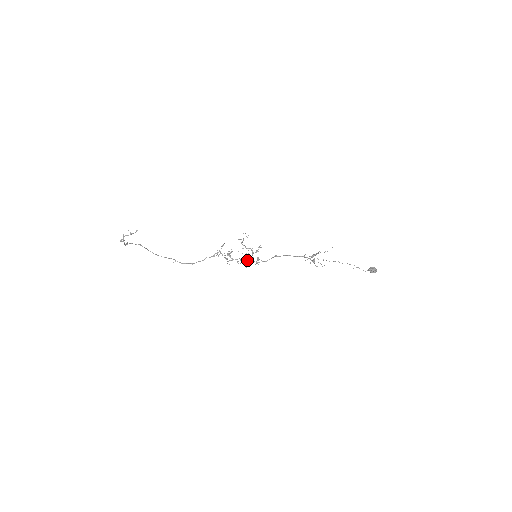
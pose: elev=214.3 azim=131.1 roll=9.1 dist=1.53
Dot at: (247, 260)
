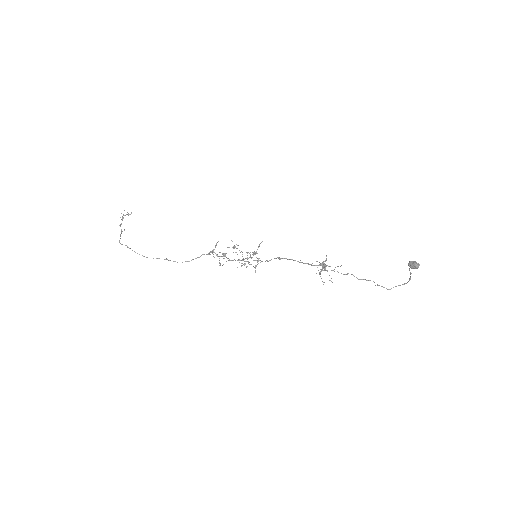
Dot at: (243, 264)
